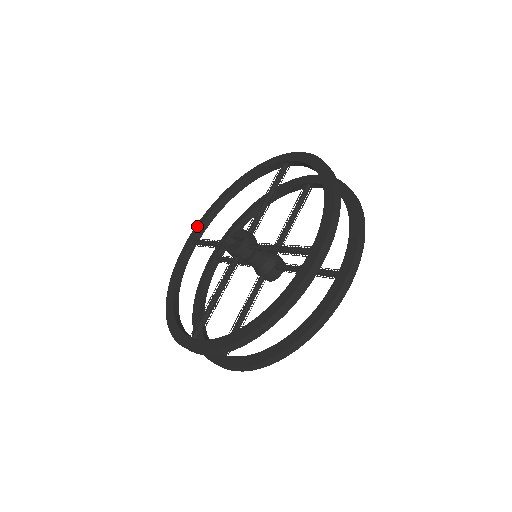
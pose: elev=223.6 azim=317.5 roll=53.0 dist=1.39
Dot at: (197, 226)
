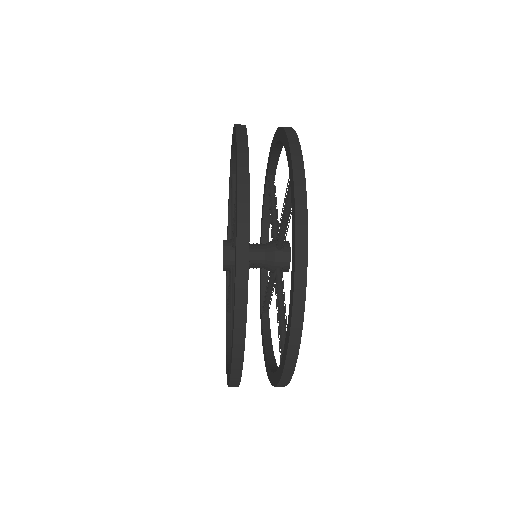
Dot at: occluded
